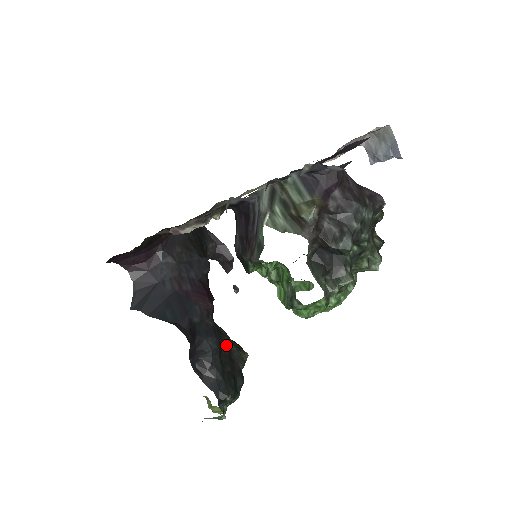
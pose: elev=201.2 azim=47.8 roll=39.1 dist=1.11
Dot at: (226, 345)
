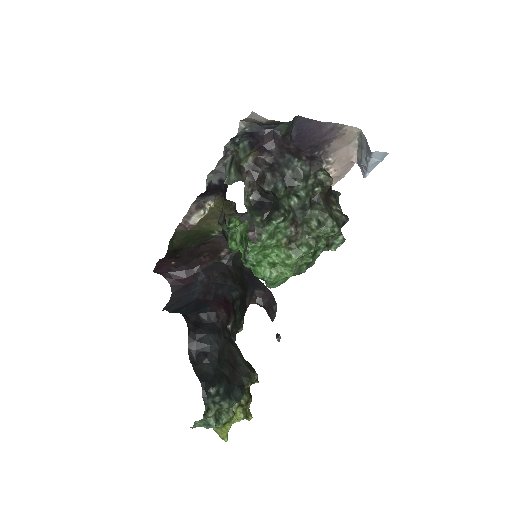
Dot at: (232, 354)
